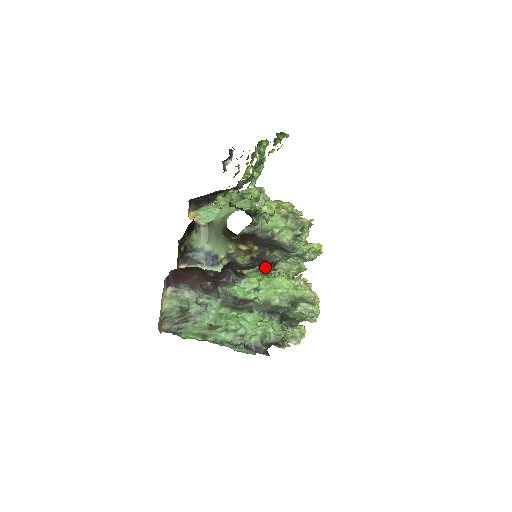
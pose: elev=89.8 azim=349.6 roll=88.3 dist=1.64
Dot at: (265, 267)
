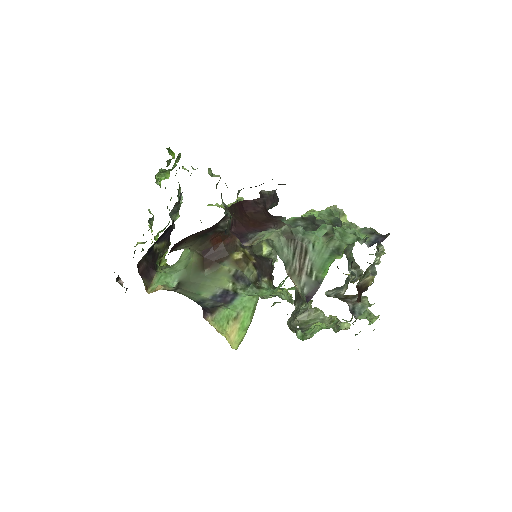
Dot at: (271, 277)
